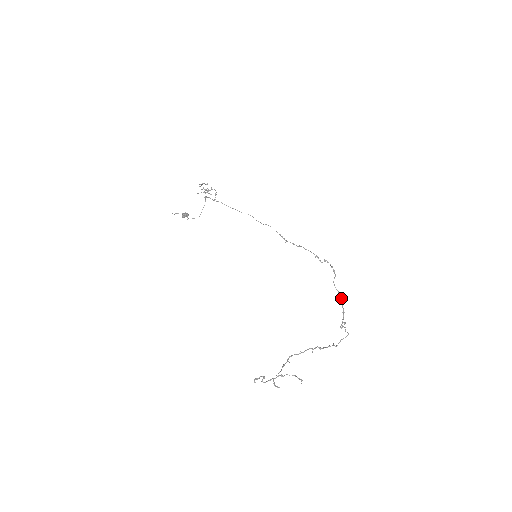
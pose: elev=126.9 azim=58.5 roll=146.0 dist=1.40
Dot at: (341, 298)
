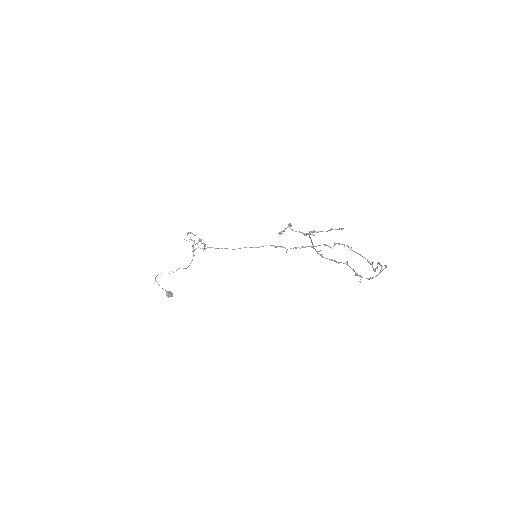
Dot at: (365, 258)
